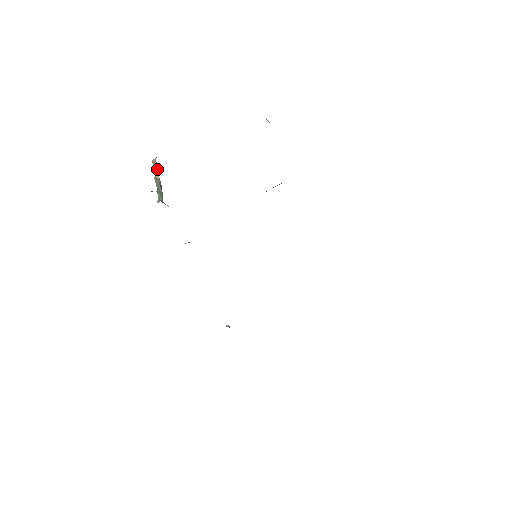
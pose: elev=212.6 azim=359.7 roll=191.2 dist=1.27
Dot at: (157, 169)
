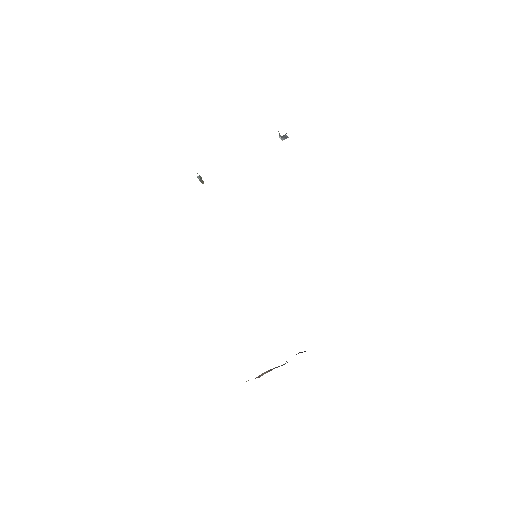
Dot at: occluded
